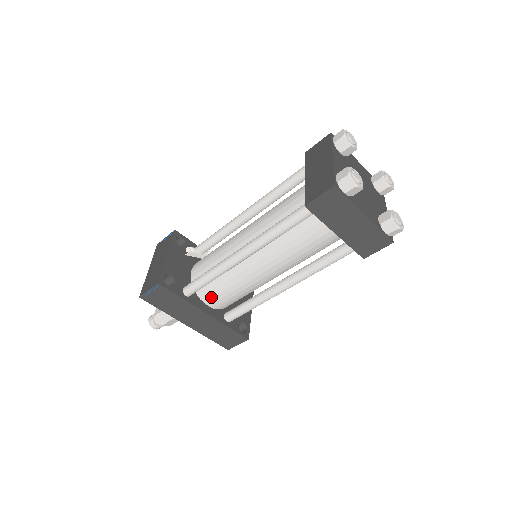
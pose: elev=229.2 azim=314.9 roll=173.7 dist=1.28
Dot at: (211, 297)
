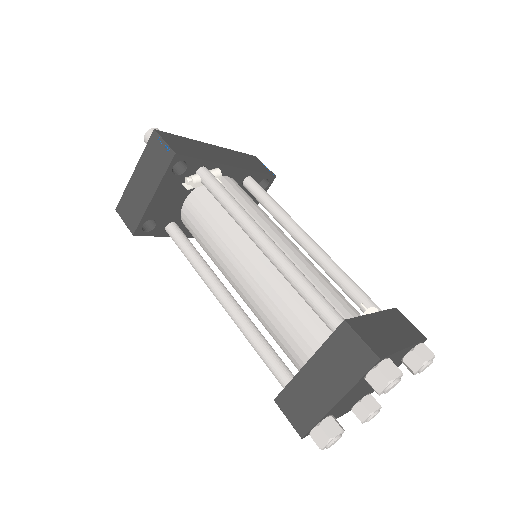
Dot at: occluded
